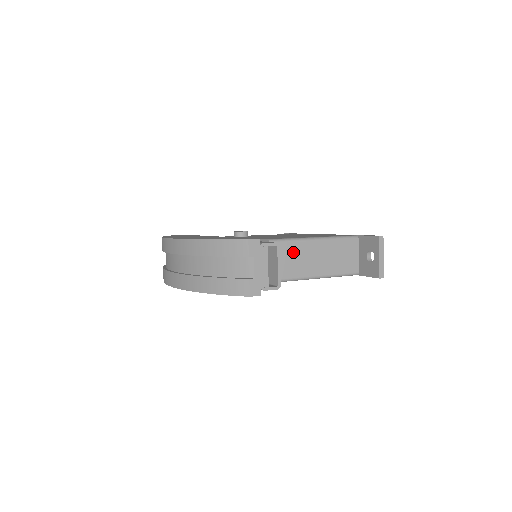
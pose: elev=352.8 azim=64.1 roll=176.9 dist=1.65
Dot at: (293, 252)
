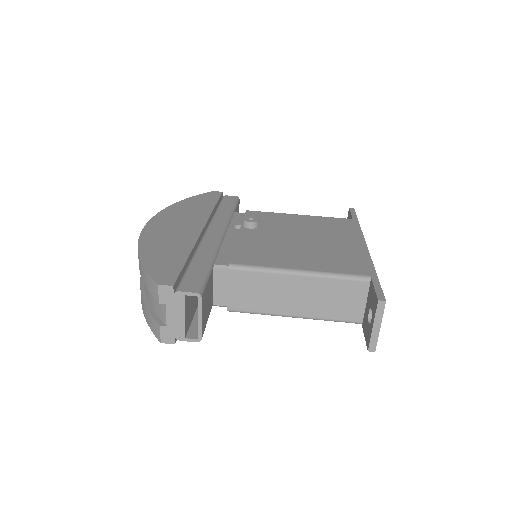
Dot at: (262, 284)
